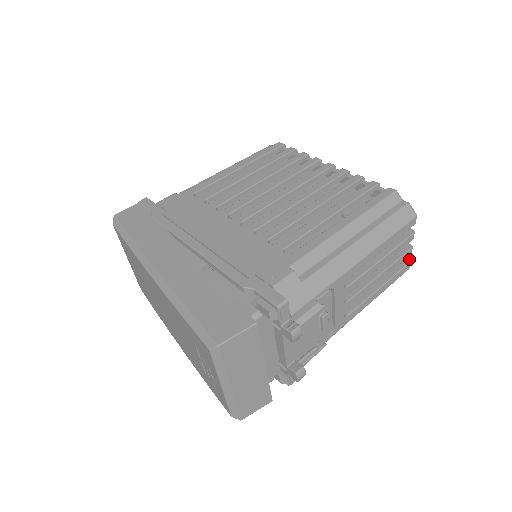
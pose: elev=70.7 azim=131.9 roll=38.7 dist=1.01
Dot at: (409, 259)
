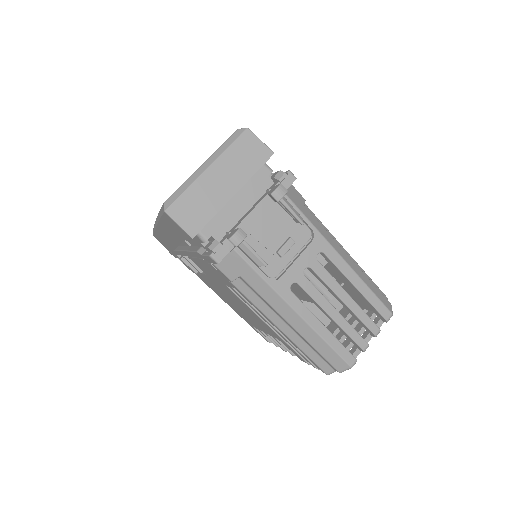
Dot at: occluded
